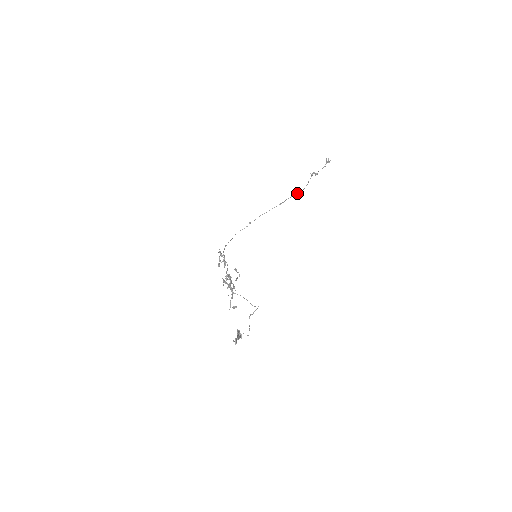
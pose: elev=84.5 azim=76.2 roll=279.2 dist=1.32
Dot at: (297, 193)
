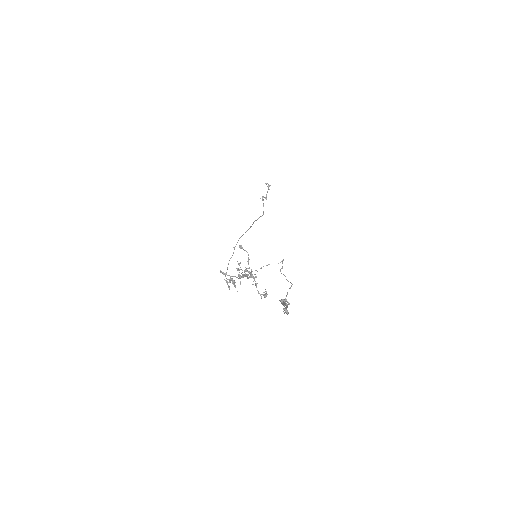
Dot at: (260, 216)
